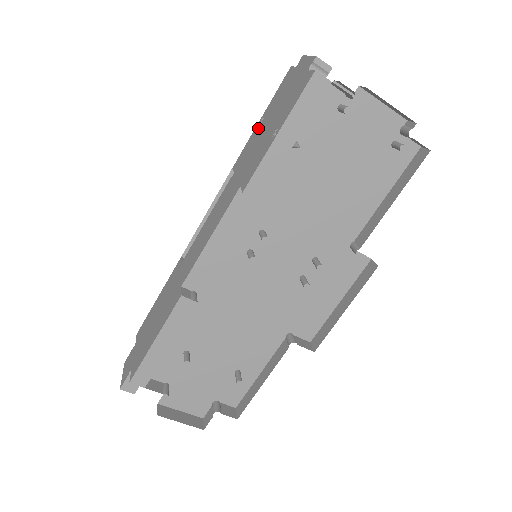
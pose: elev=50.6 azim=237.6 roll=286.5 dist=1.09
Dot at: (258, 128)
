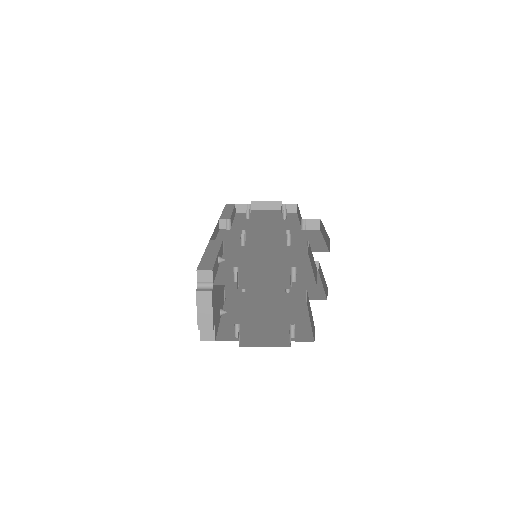
Dot at: occluded
